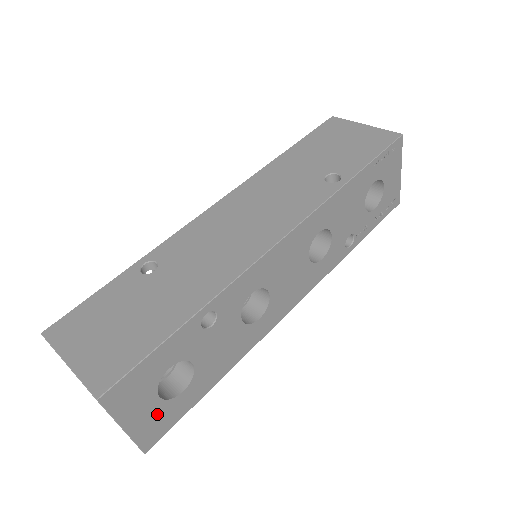
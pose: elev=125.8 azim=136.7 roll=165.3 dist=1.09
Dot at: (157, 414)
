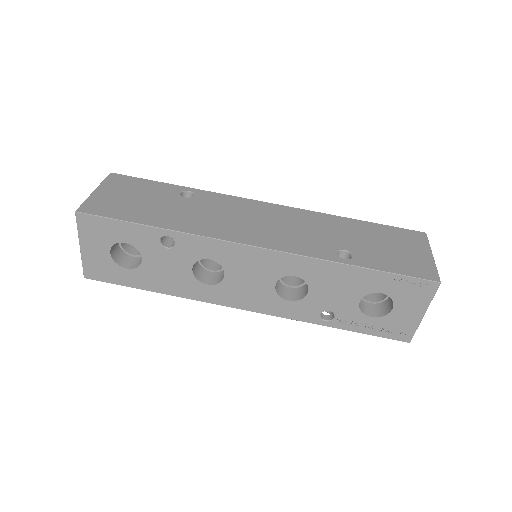
Dot at: (104, 262)
